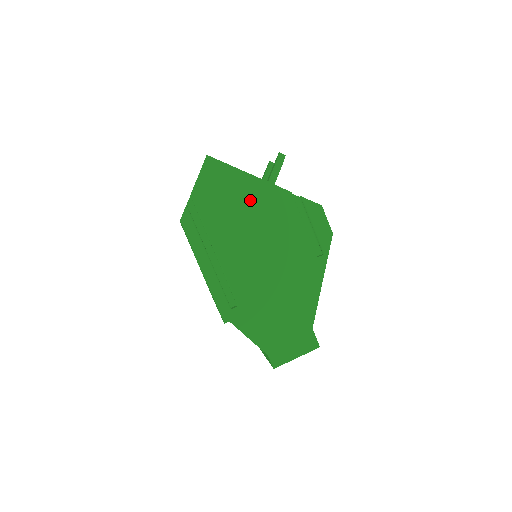
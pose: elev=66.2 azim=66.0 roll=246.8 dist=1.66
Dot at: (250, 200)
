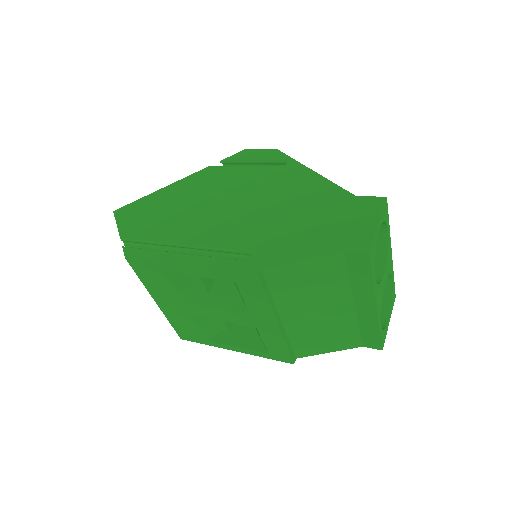
Dot at: (179, 197)
